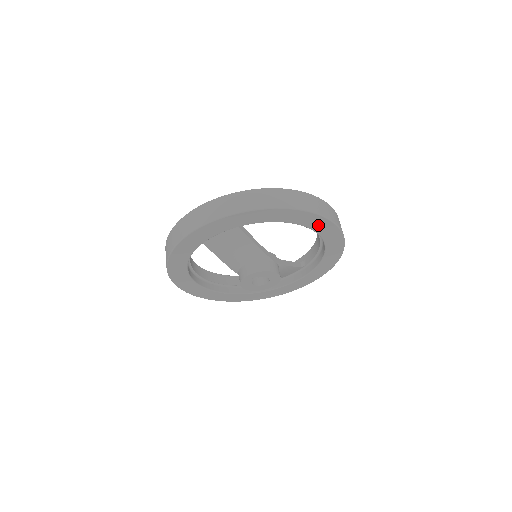
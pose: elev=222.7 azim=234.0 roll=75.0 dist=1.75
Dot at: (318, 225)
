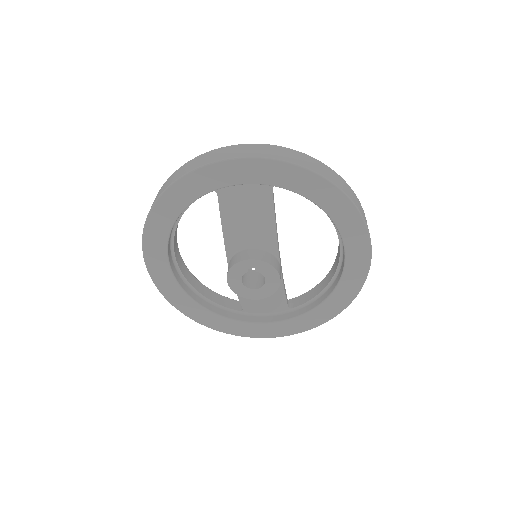
Dot at: (355, 243)
